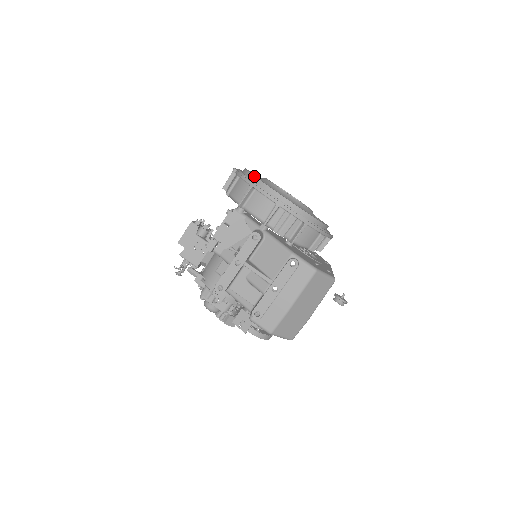
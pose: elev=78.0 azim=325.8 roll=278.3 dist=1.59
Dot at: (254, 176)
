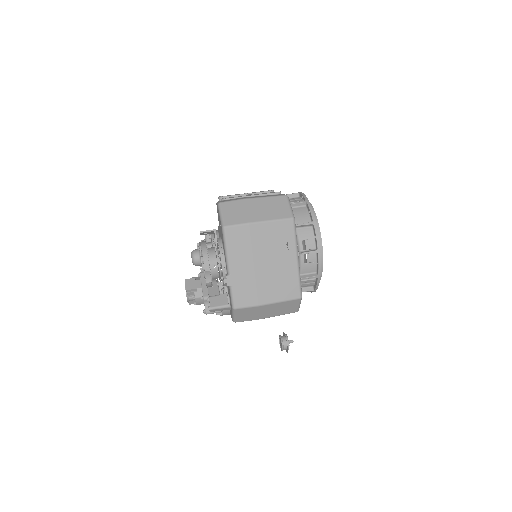
Dot at: occluded
